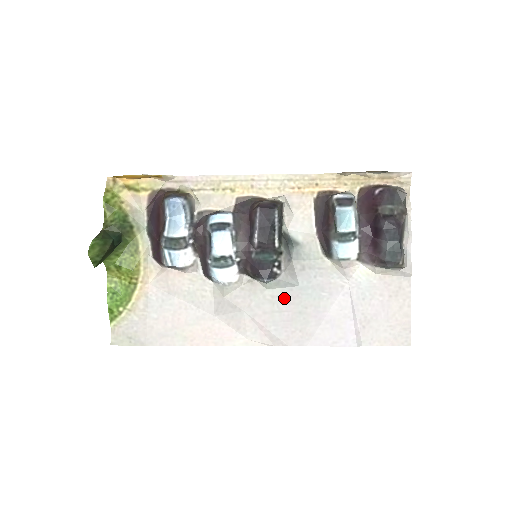
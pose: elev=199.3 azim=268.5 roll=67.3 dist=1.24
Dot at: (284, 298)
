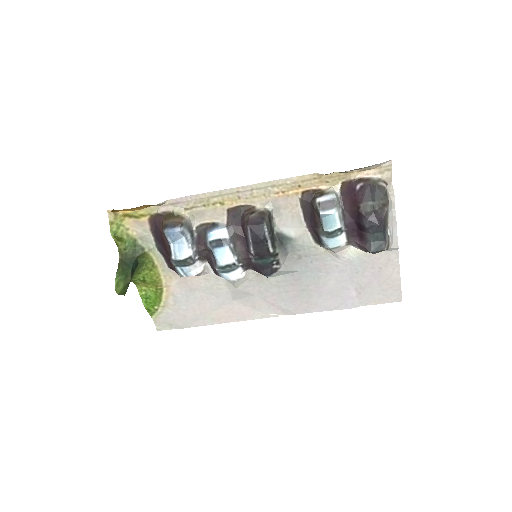
Dot at: (287, 282)
